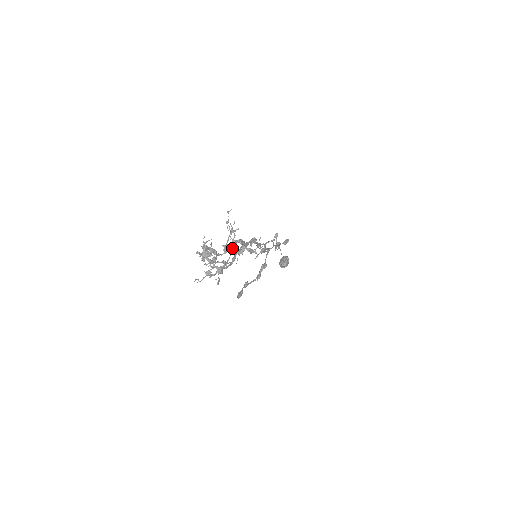
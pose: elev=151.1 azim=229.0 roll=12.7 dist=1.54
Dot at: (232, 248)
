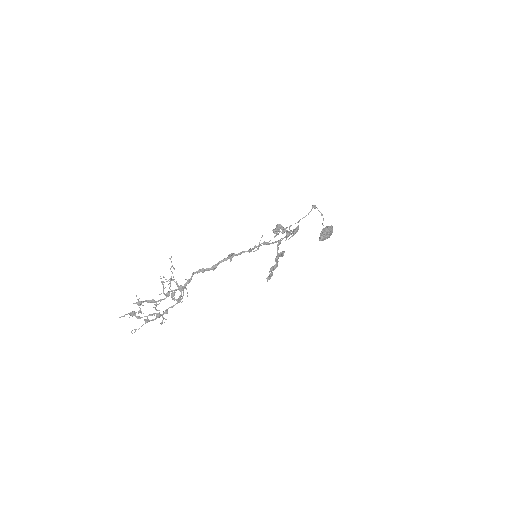
Dot at: (177, 289)
